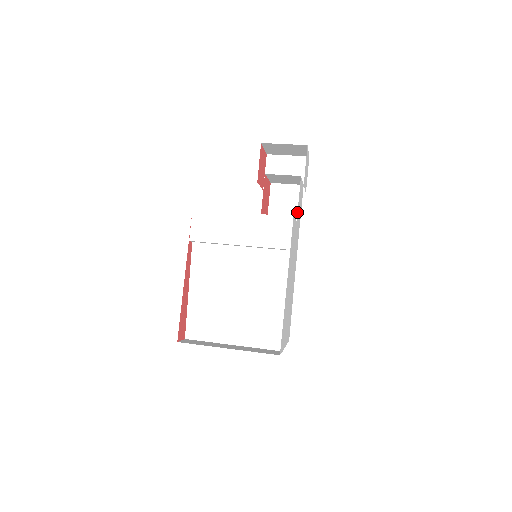
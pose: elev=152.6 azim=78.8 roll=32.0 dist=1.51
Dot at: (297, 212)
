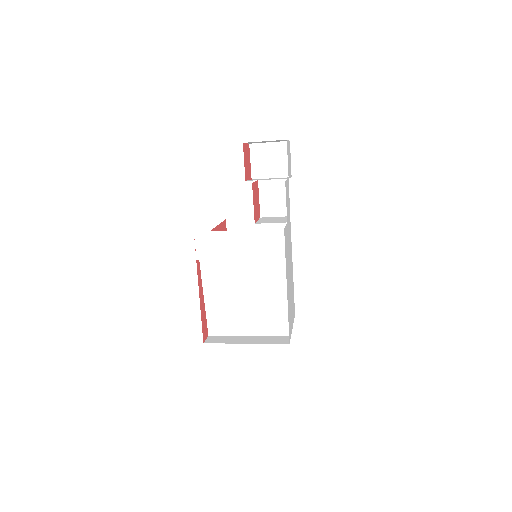
Dot at: occluded
